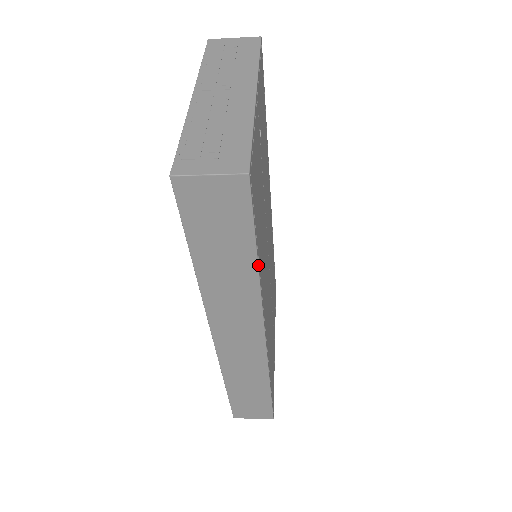
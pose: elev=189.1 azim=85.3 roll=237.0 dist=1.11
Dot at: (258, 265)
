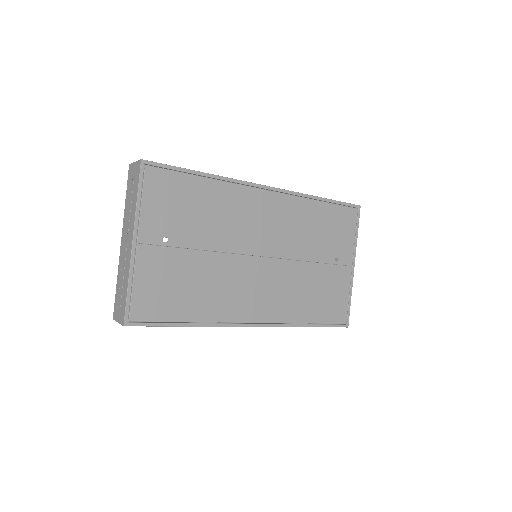
Dot at: (188, 326)
